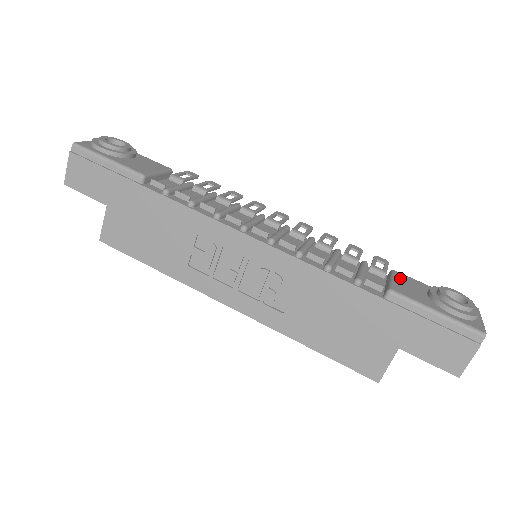
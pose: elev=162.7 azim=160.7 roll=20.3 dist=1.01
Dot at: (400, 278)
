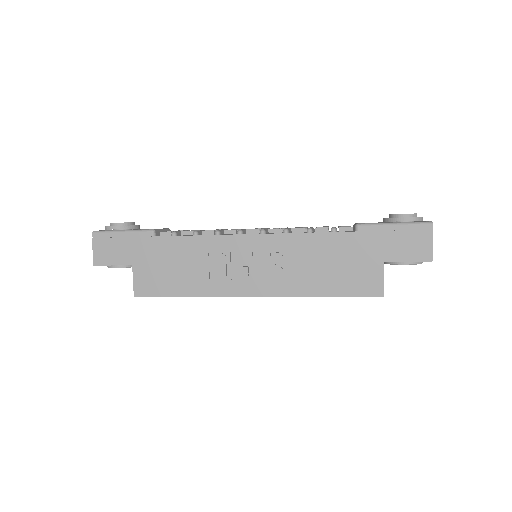
Dot at: occluded
